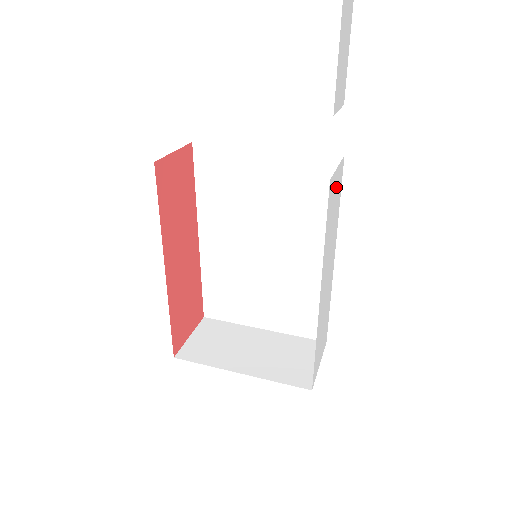
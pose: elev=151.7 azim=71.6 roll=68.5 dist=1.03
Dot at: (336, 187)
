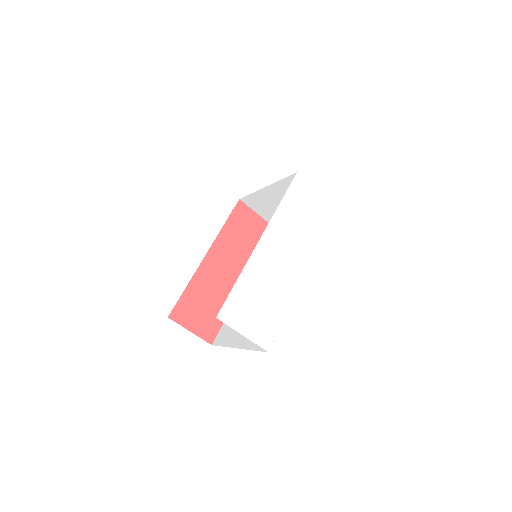
Dot at: (313, 203)
